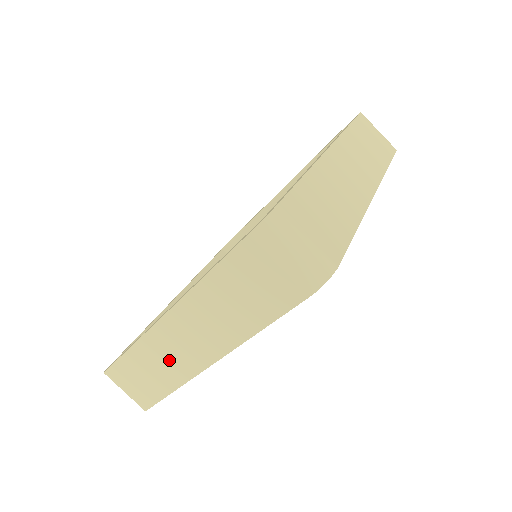
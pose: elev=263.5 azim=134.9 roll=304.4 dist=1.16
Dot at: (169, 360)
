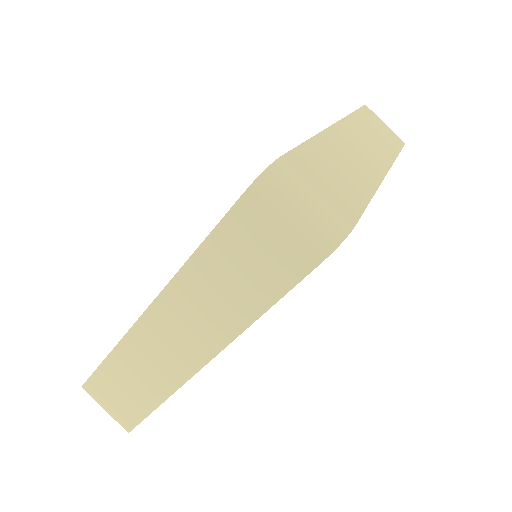
Dot at: (156, 363)
